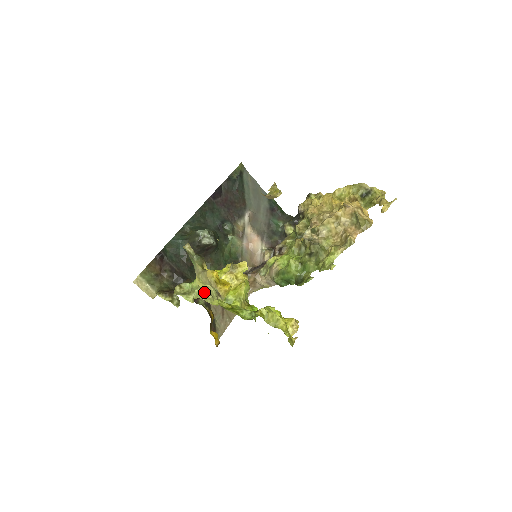
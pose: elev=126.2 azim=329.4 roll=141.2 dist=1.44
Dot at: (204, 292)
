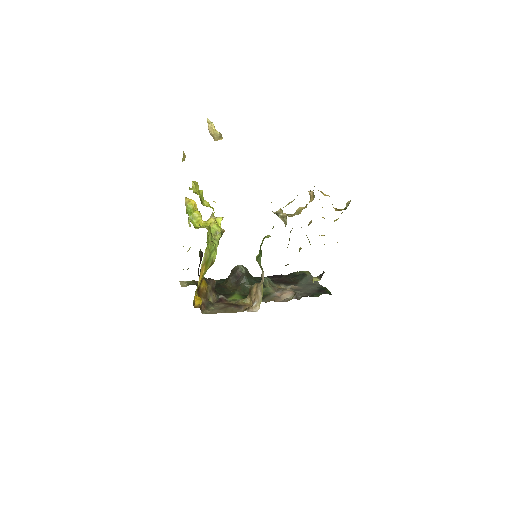
Dot at: occluded
